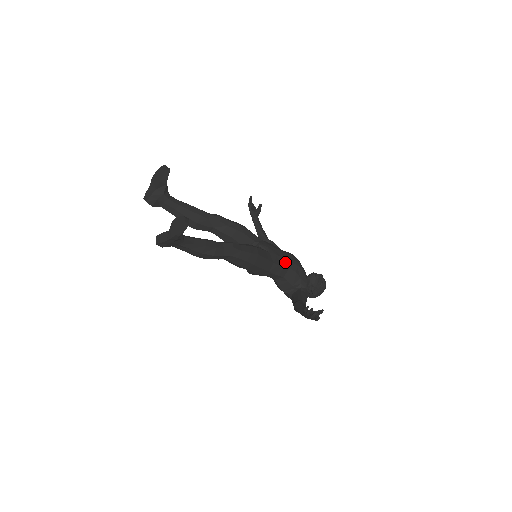
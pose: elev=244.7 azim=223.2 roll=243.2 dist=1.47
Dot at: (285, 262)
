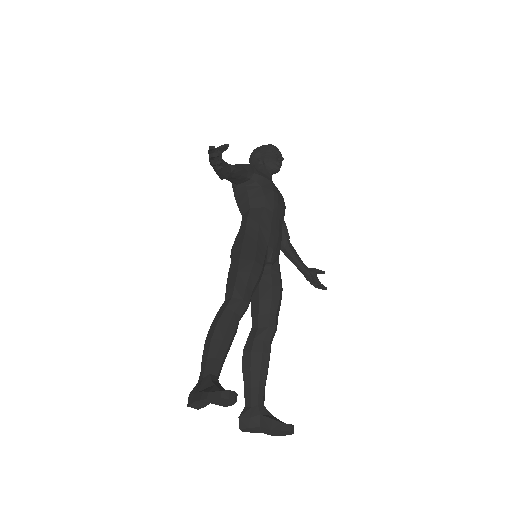
Dot at: (281, 233)
